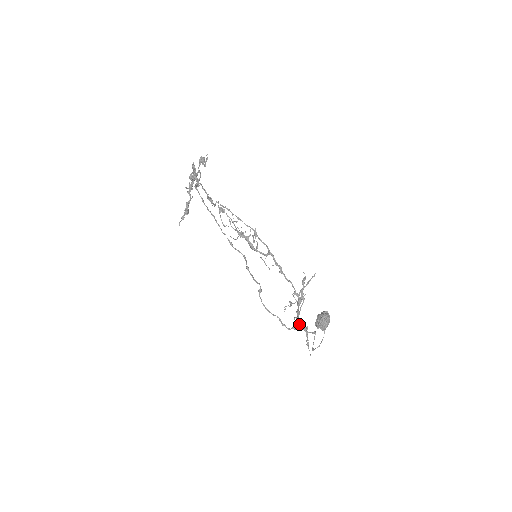
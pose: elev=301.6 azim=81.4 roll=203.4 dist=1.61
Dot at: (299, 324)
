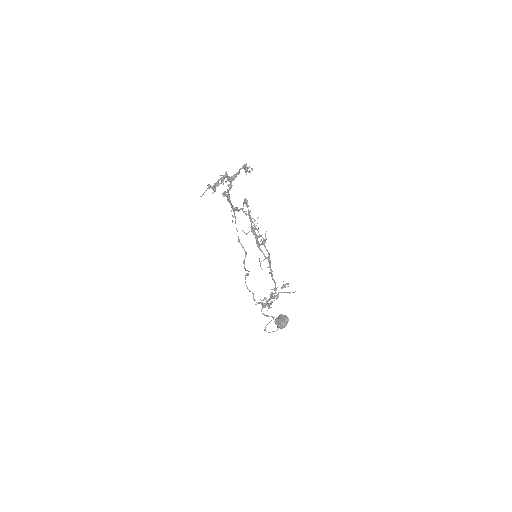
Dot at: occluded
